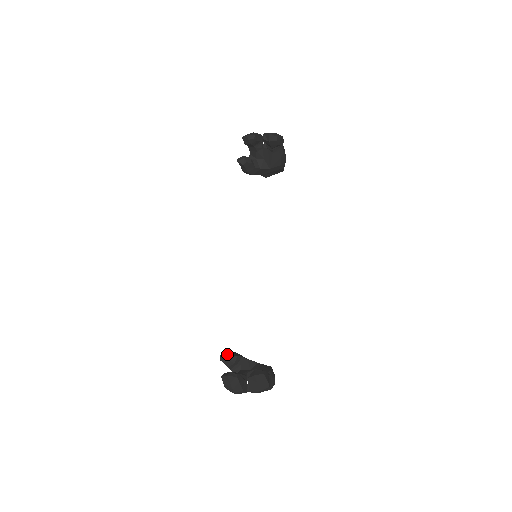
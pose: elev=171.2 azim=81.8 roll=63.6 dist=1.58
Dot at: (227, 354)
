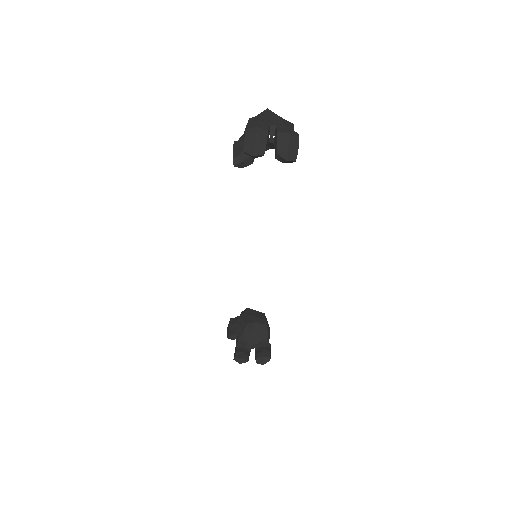
Dot at: (233, 336)
